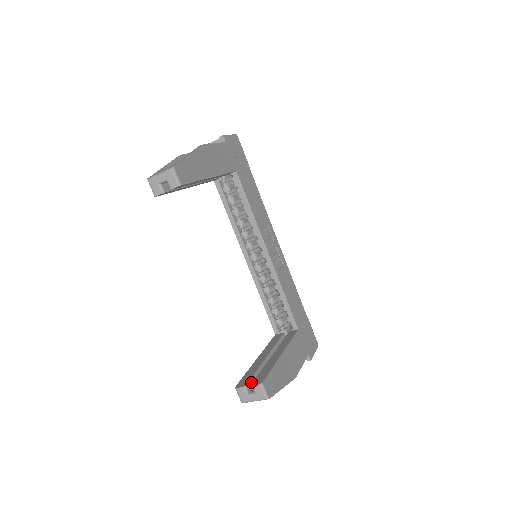
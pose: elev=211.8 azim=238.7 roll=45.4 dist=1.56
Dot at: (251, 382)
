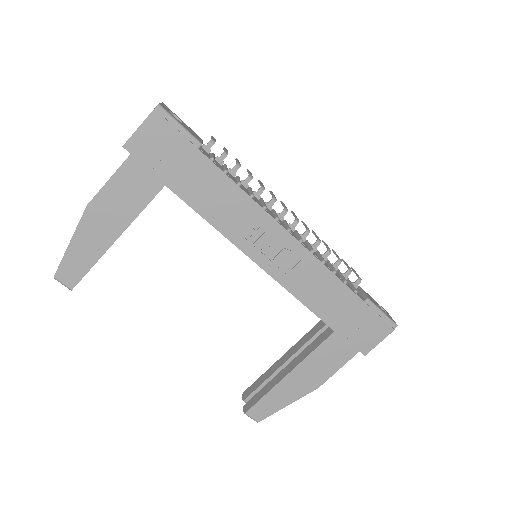
Dot at: occluded
